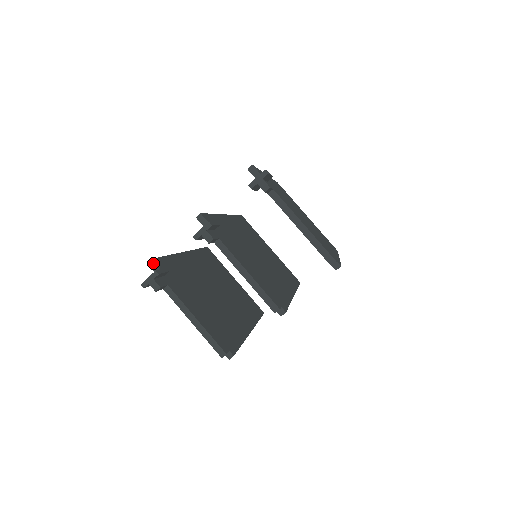
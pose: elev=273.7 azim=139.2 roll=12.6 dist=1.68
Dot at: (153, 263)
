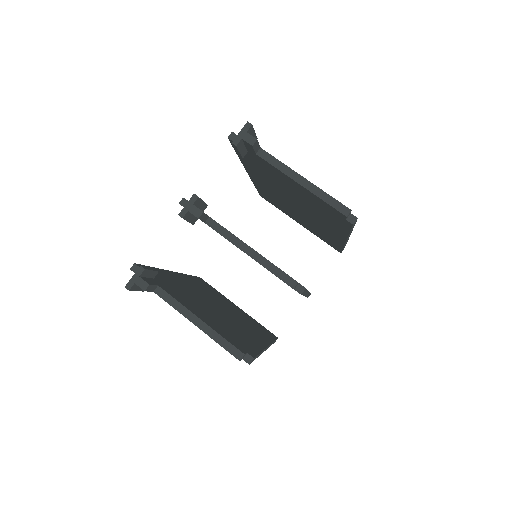
Dot at: (137, 267)
